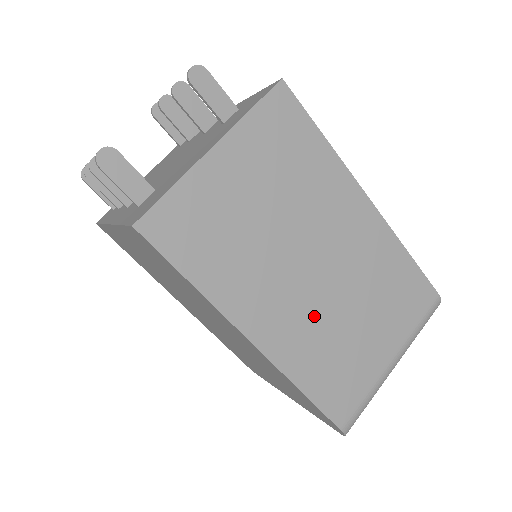
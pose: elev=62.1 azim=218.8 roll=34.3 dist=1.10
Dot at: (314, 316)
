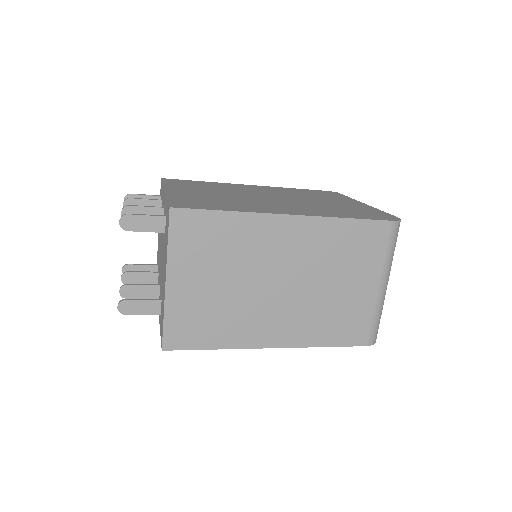
Dot at: (301, 307)
